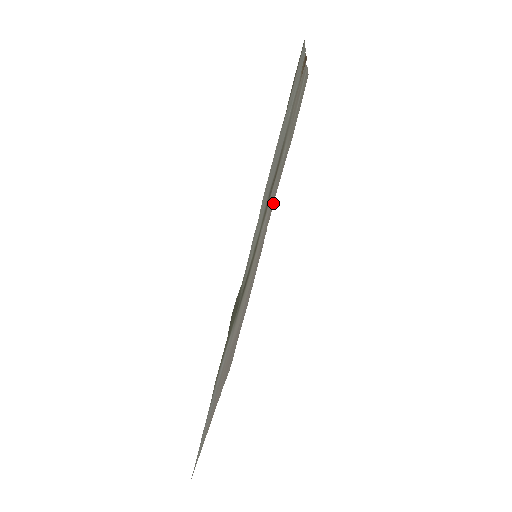
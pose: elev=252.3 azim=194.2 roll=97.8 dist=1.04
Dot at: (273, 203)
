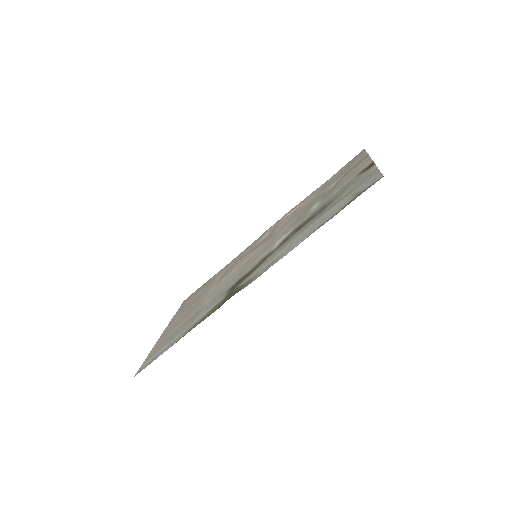
Dot at: (283, 216)
